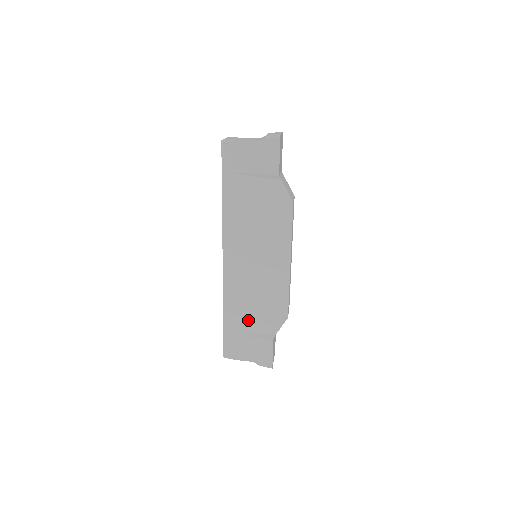
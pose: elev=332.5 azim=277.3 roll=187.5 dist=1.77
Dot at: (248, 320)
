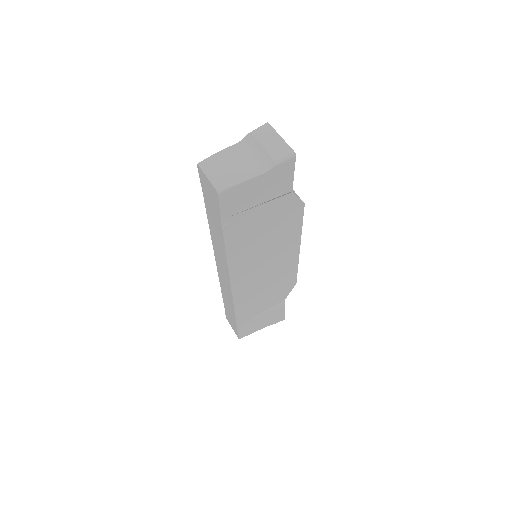
Dot at: (260, 306)
